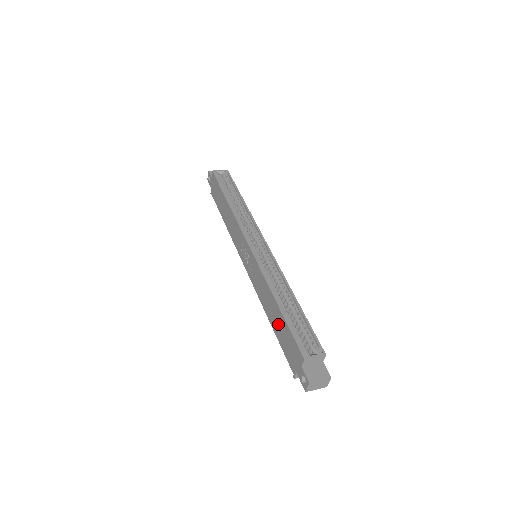
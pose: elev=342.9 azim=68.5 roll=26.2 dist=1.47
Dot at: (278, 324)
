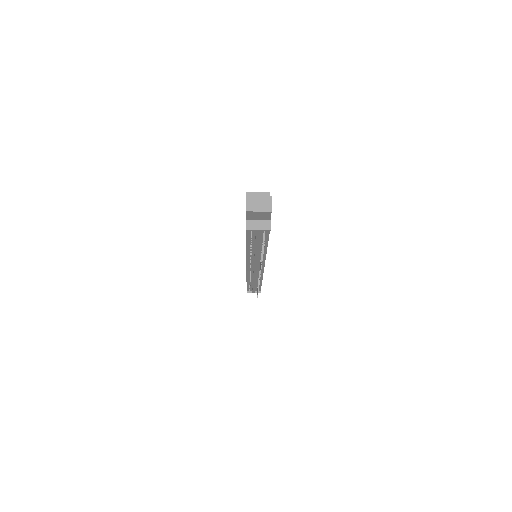
Dot at: occluded
